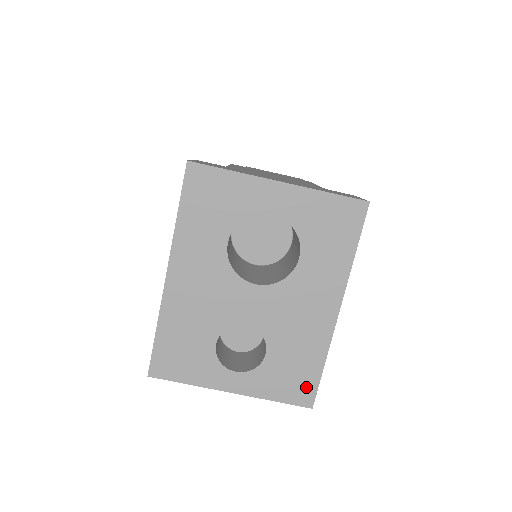
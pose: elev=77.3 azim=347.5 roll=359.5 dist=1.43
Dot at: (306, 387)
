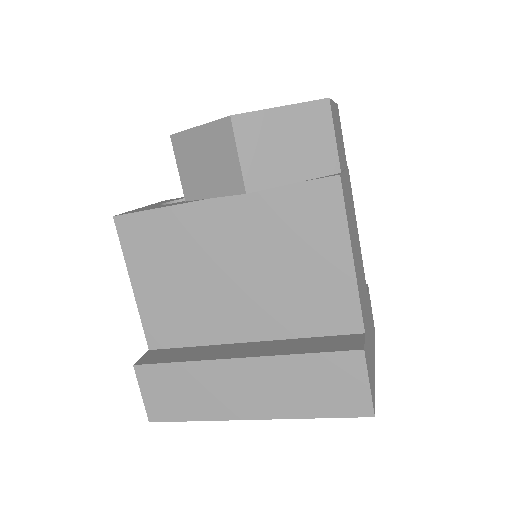
Dot at: occluded
